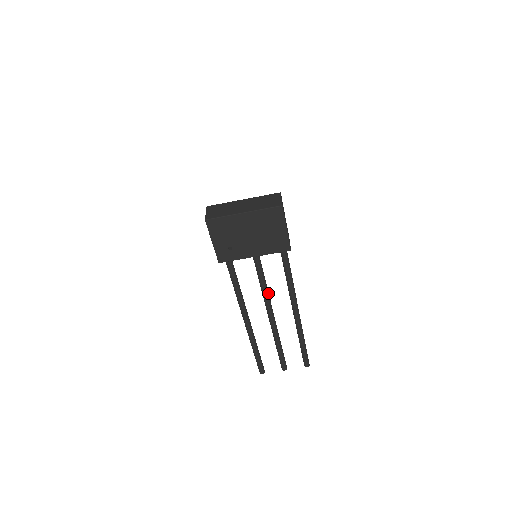
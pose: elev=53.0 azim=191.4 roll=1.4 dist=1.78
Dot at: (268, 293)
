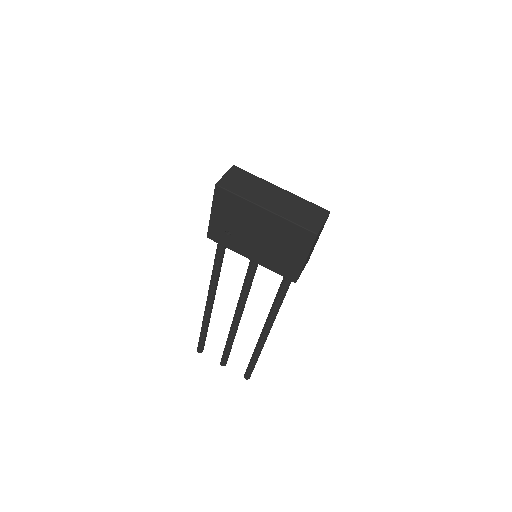
Dot at: (247, 297)
